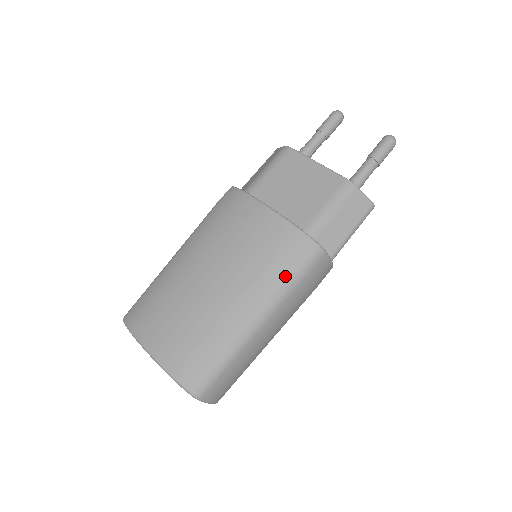
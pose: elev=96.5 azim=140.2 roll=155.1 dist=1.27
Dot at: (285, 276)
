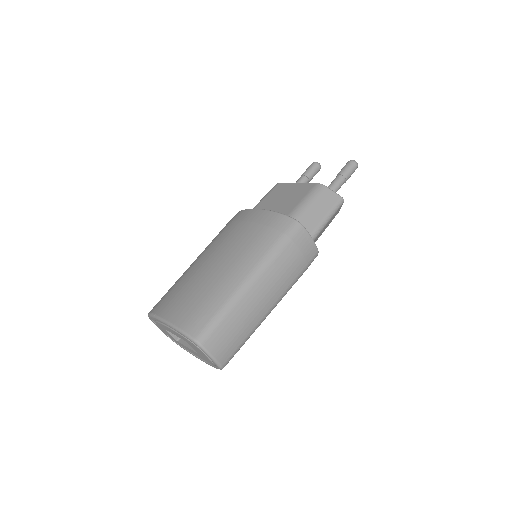
Dot at: (270, 243)
